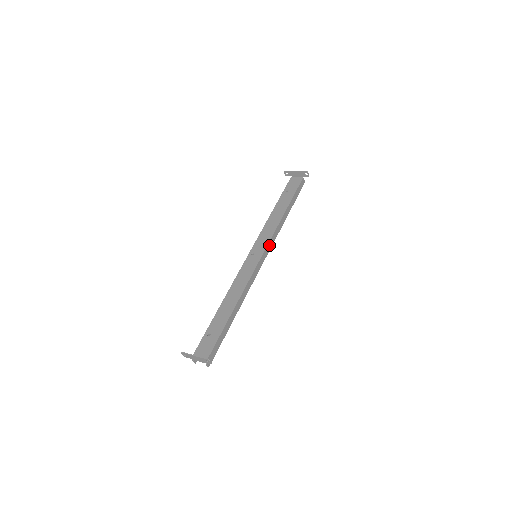
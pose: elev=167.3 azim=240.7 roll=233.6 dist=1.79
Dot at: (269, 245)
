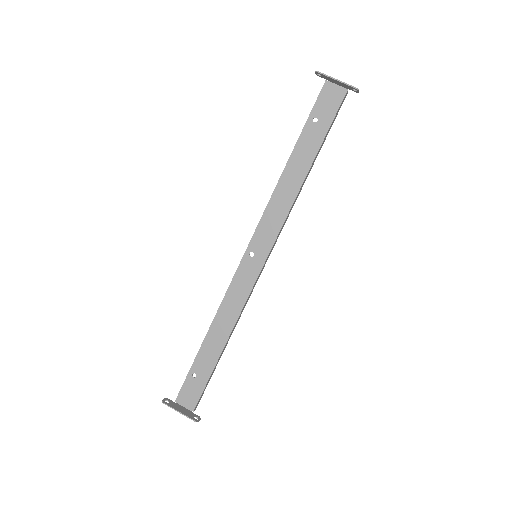
Dot at: (276, 238)
